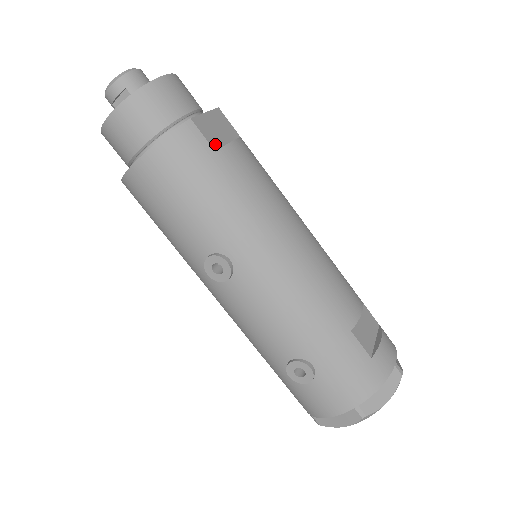
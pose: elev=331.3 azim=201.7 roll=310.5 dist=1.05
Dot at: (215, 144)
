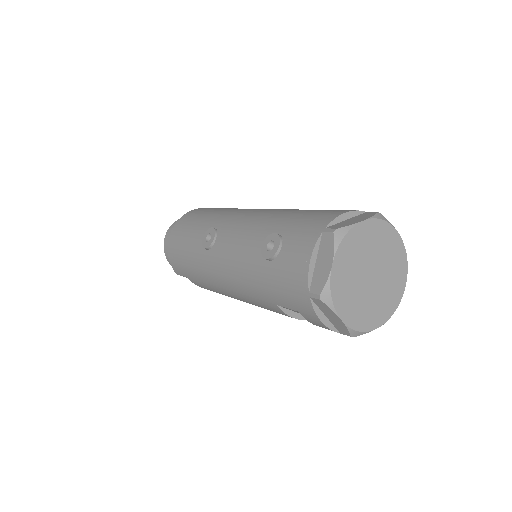
Dot at: occluded
